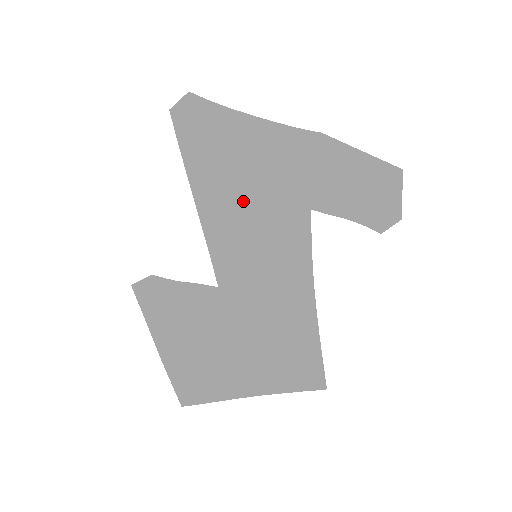
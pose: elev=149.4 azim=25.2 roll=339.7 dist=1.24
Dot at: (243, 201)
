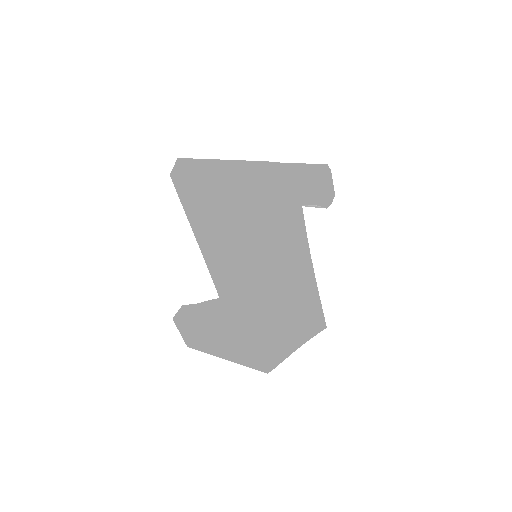
Dot at: (276, 210)
